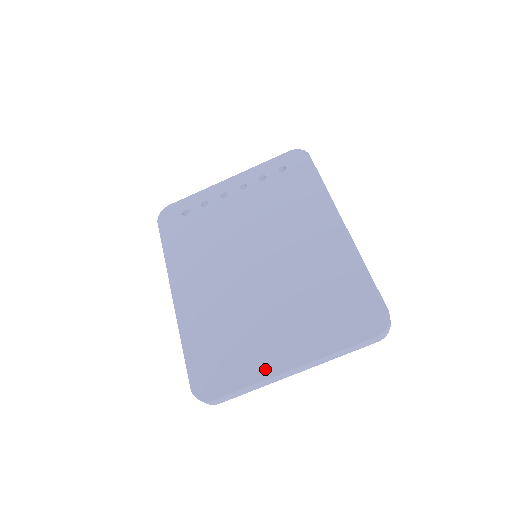
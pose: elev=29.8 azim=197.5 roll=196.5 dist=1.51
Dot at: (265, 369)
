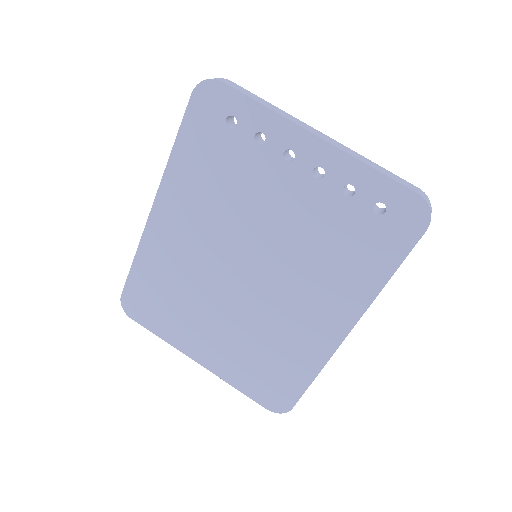
Dot at: (180, 343)
